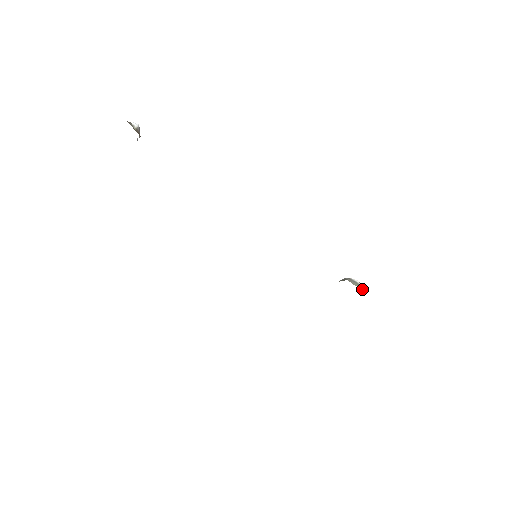
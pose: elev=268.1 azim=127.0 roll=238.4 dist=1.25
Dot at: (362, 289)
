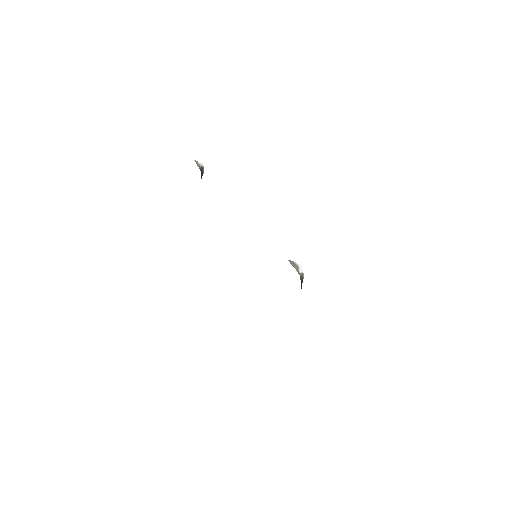
Dot at: (301, 272)
